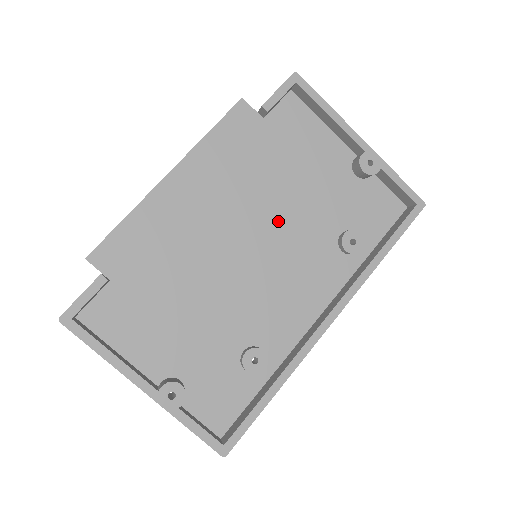
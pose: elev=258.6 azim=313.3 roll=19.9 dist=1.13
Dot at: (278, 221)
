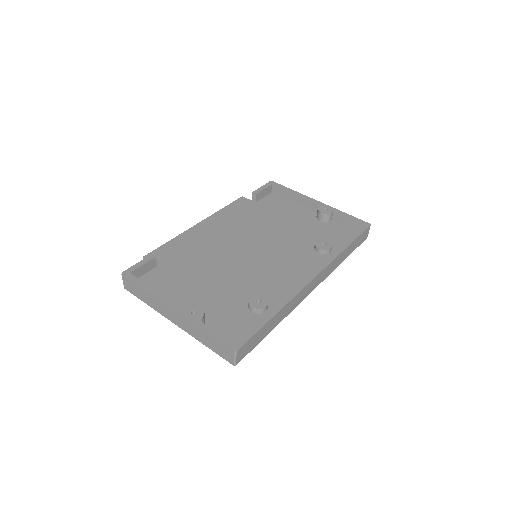
Dot at: (270, 240)
